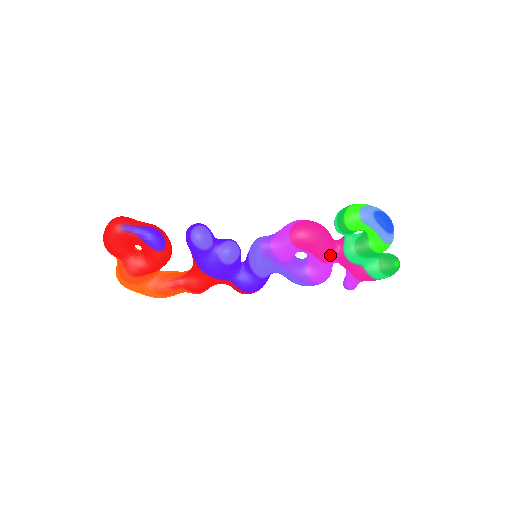
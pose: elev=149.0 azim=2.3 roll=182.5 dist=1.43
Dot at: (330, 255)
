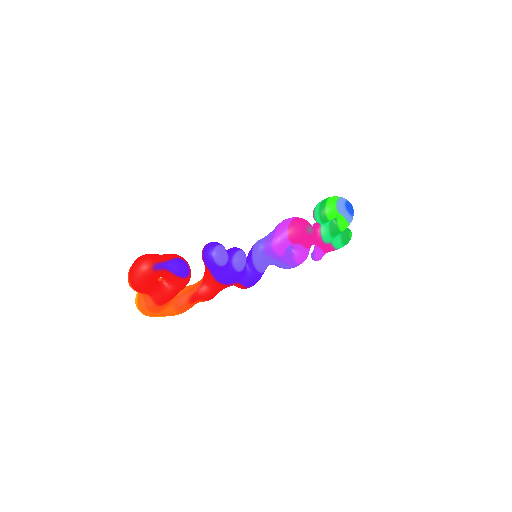
Dot at: (312, 242)
